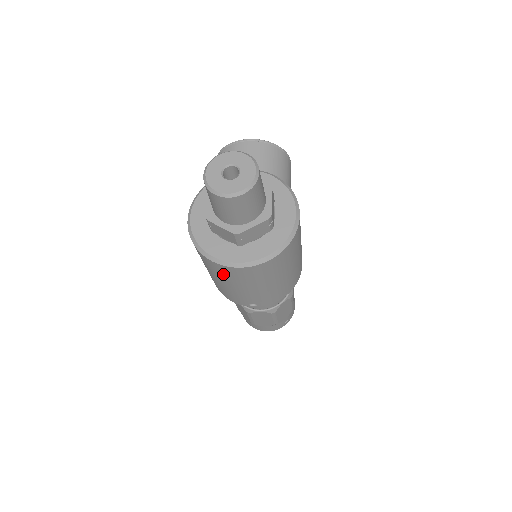
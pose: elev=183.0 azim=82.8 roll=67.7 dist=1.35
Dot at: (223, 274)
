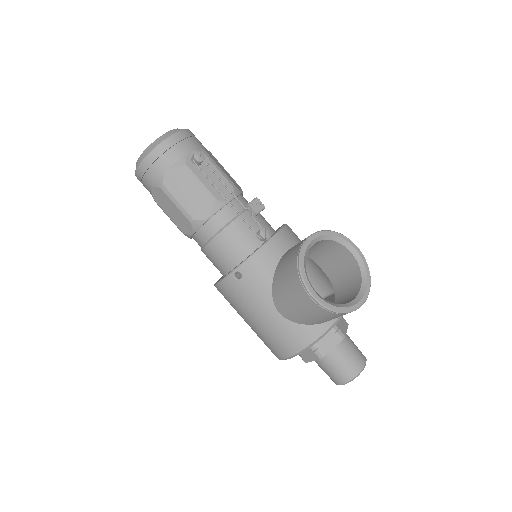
Dot at: occluded
